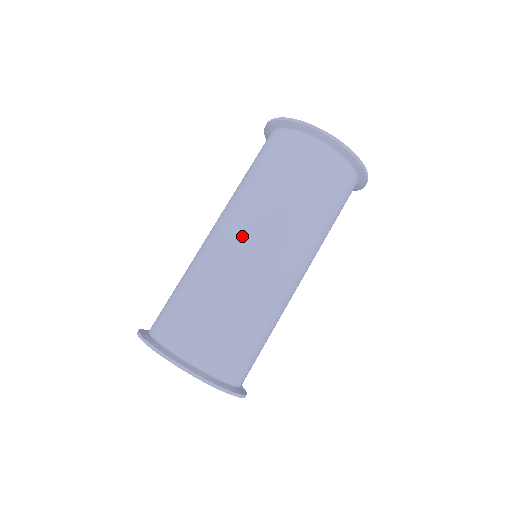
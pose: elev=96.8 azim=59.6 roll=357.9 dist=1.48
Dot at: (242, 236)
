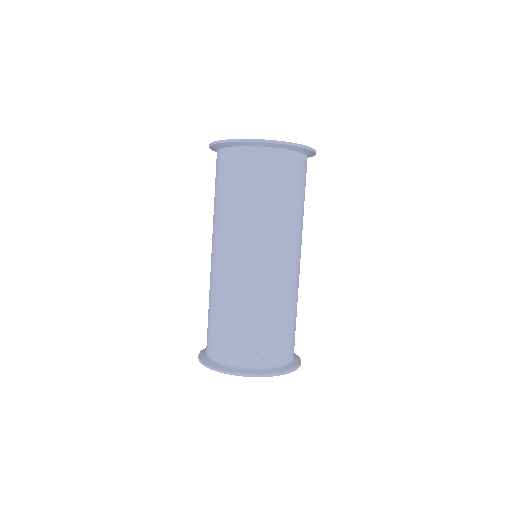
Dot at: (240, 257)
